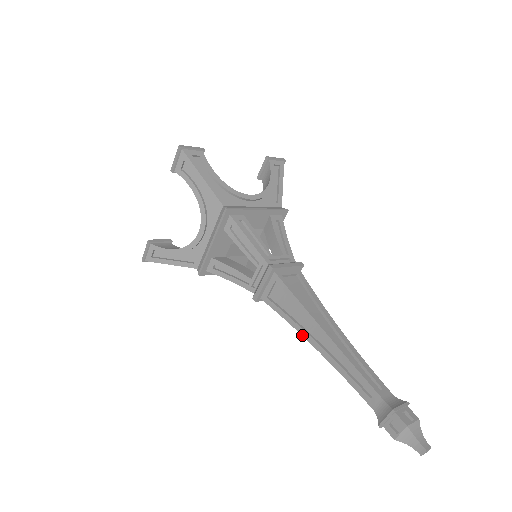
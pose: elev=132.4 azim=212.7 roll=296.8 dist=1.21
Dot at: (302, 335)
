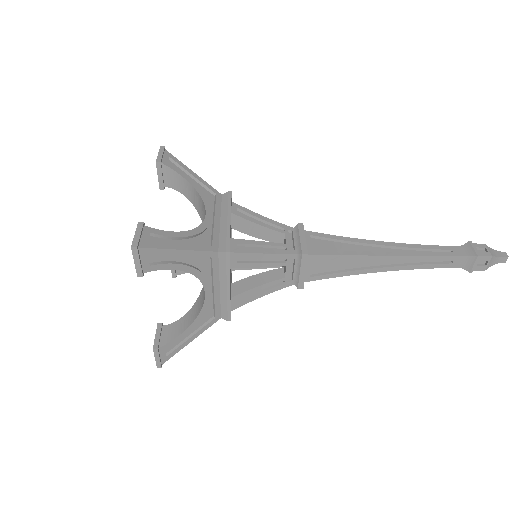
Dot at: (370, 255)
